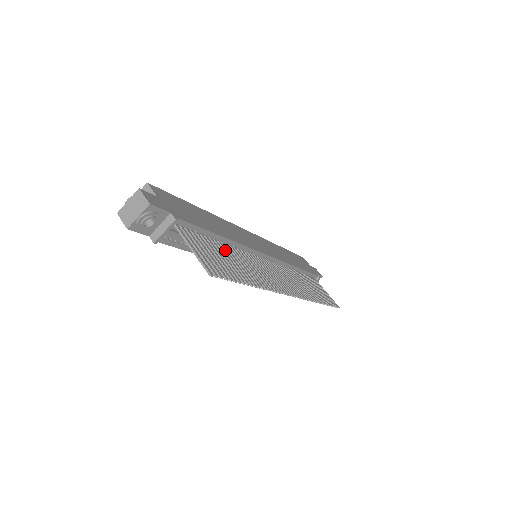
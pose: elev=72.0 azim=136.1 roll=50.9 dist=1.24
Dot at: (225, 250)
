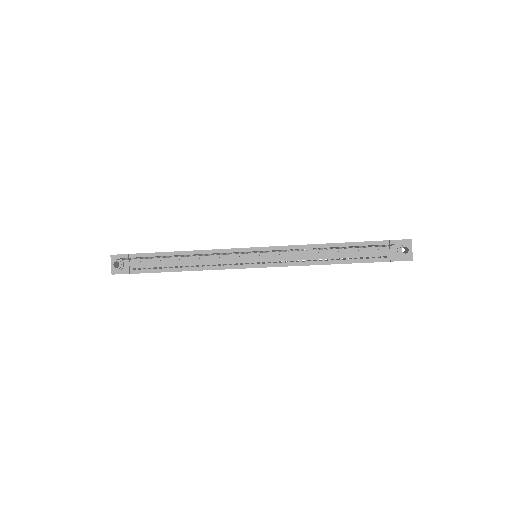
Dot at: occluded
